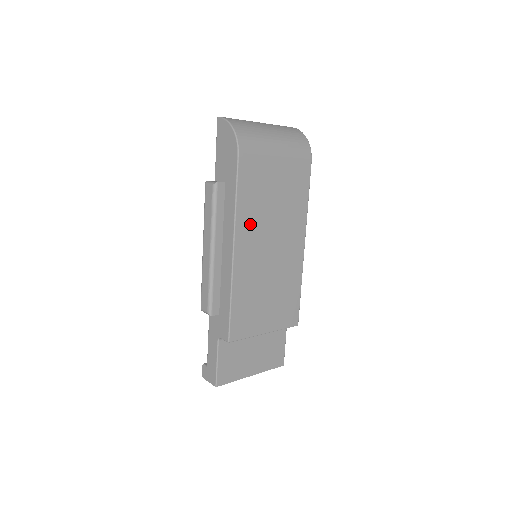
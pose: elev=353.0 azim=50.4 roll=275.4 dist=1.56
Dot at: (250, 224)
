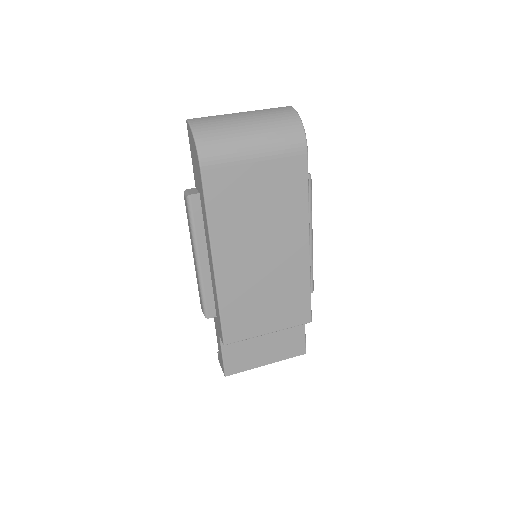
Dot at: (230, 235)
